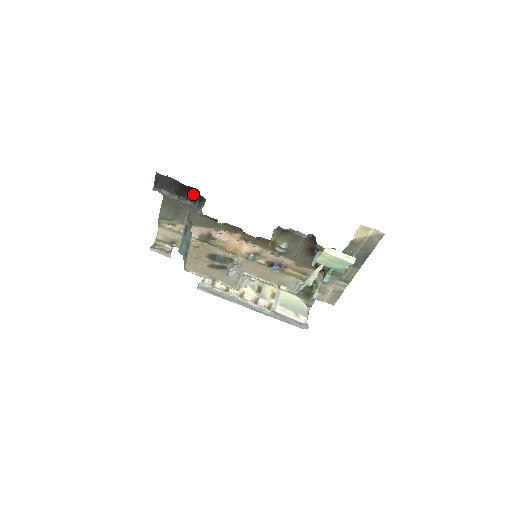
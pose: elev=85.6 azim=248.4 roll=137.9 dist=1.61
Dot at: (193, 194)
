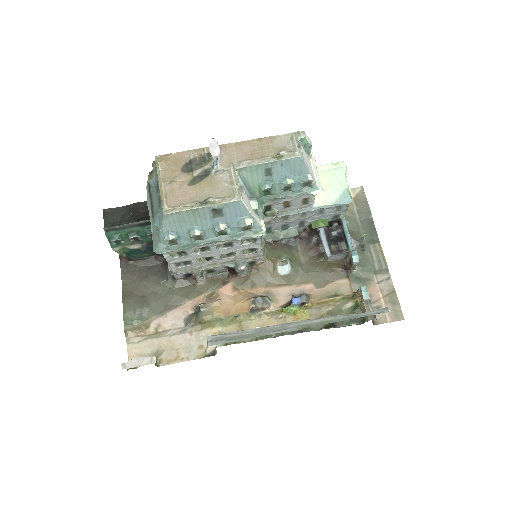
Dot at: occluded
